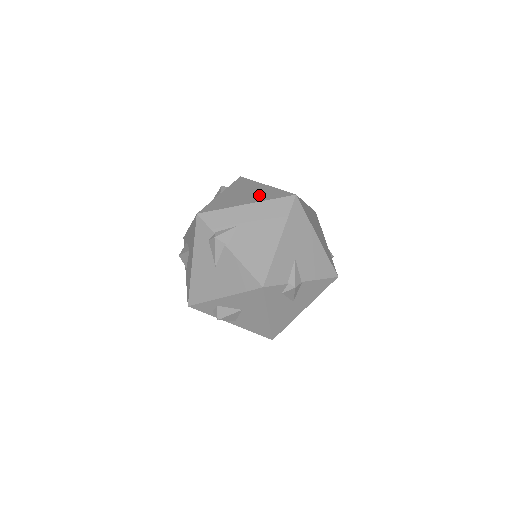
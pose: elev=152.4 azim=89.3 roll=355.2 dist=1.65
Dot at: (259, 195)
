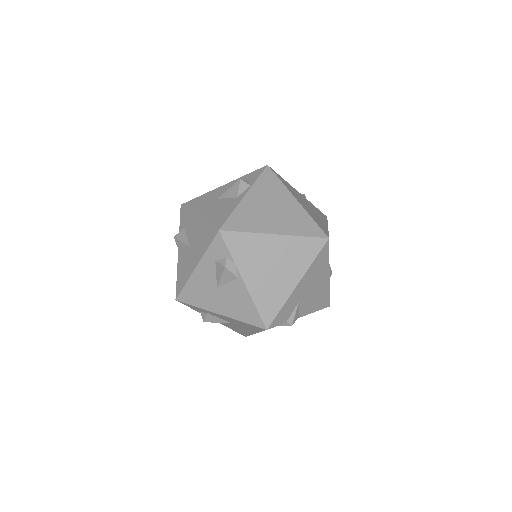
Dot at: (293, 261)
